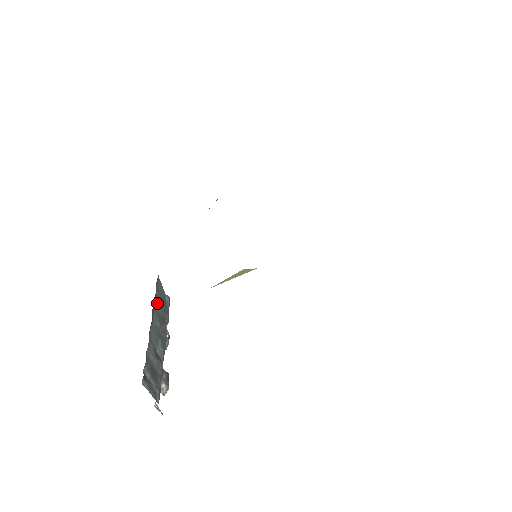
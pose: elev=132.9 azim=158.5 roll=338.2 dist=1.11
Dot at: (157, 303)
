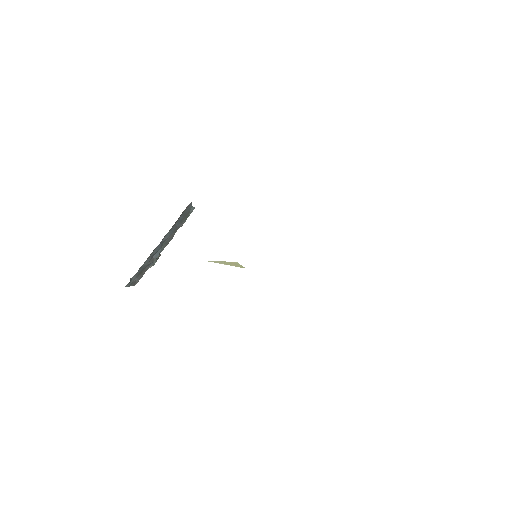
Dot at: (175, 225)
